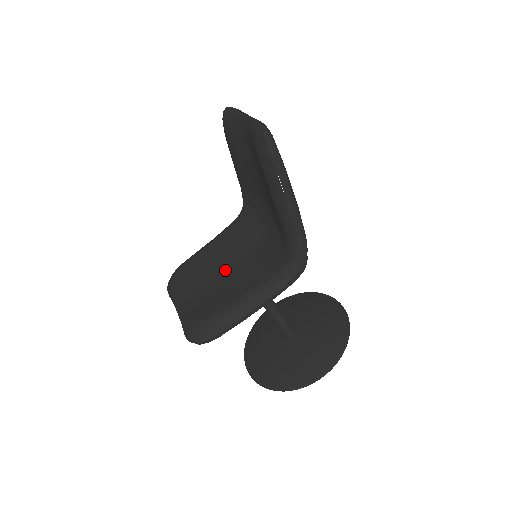
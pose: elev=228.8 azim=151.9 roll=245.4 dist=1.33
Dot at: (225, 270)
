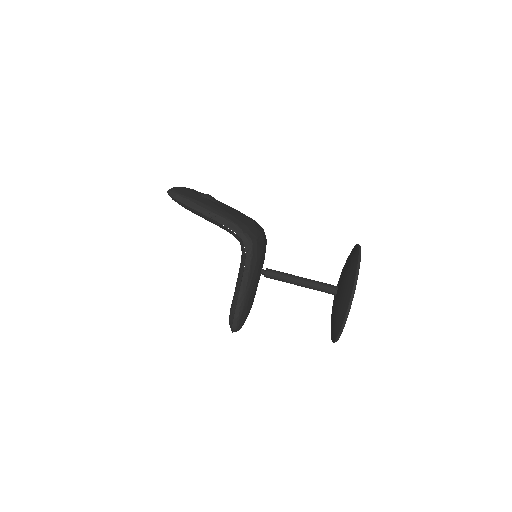
Dot at: occluded
